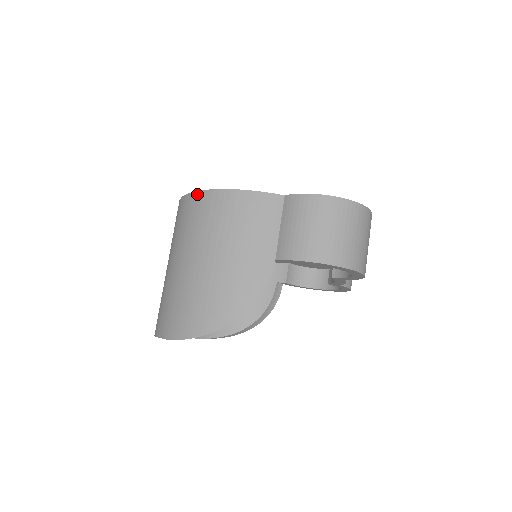
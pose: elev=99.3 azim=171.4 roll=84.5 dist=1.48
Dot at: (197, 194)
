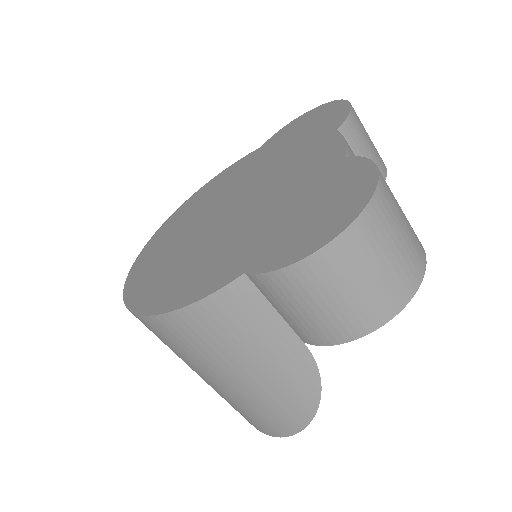
Dot at: (140, 318)
